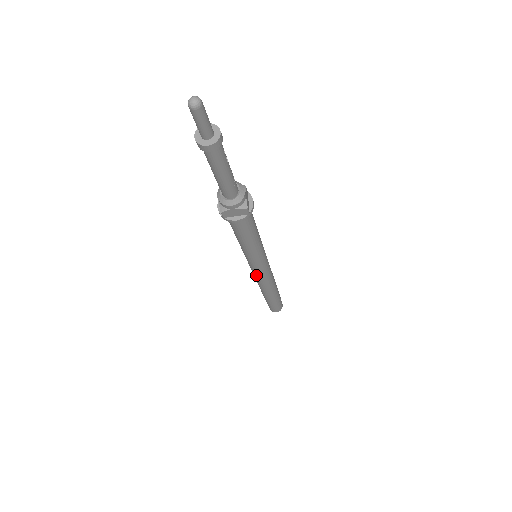
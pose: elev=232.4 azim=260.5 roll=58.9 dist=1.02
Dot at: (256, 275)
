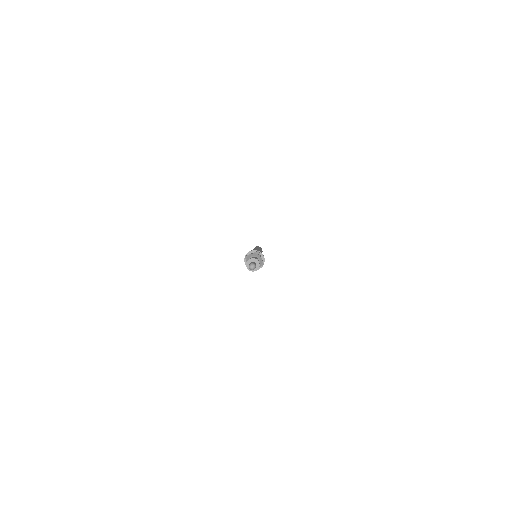
Dot at: occluded
